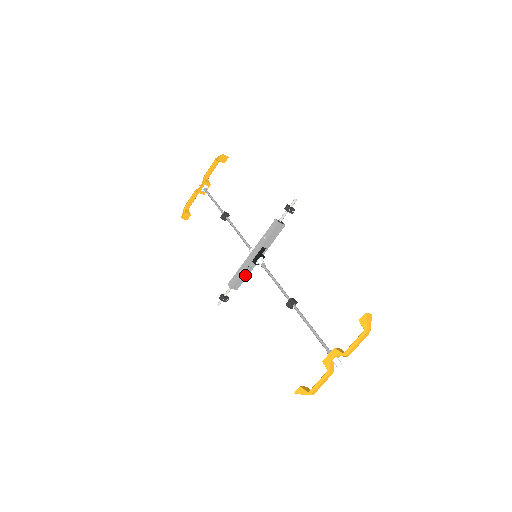
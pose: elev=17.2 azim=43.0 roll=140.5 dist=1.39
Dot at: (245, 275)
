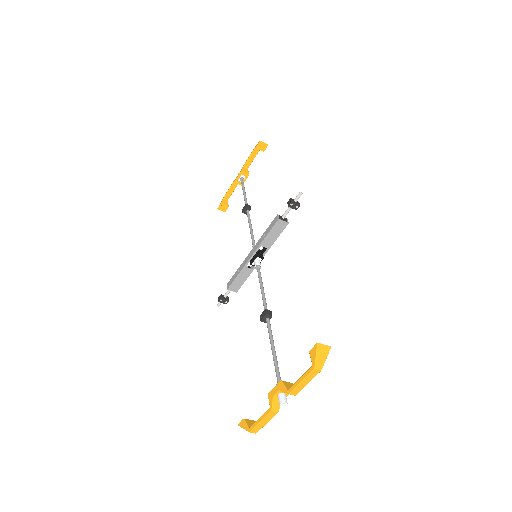
Dot at: (244, 276)
